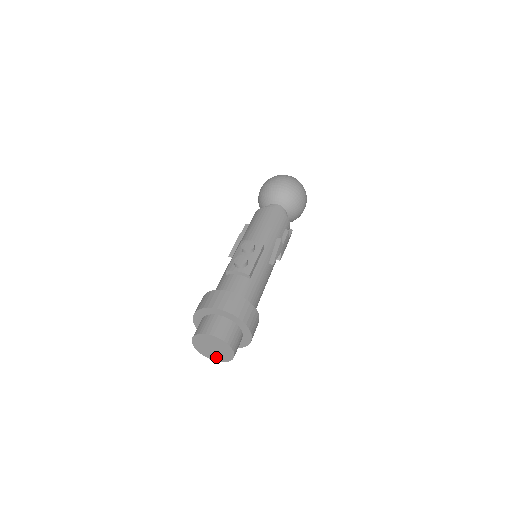
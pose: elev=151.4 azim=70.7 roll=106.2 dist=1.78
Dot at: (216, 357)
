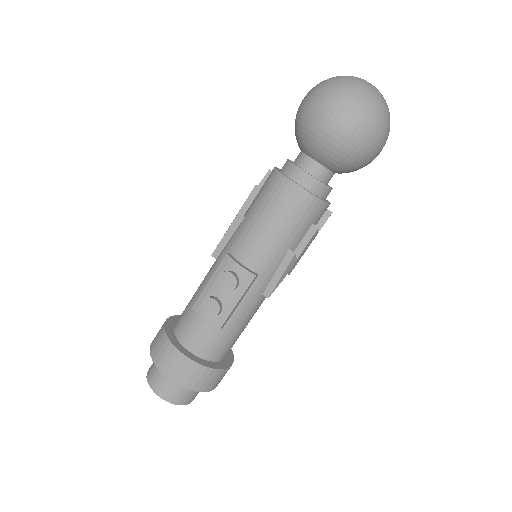
Dot at: occluded
